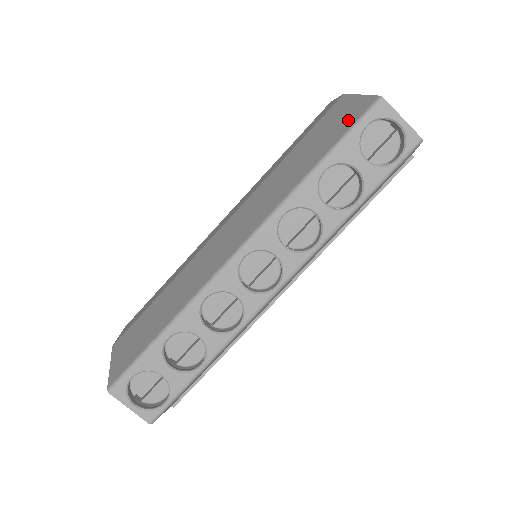
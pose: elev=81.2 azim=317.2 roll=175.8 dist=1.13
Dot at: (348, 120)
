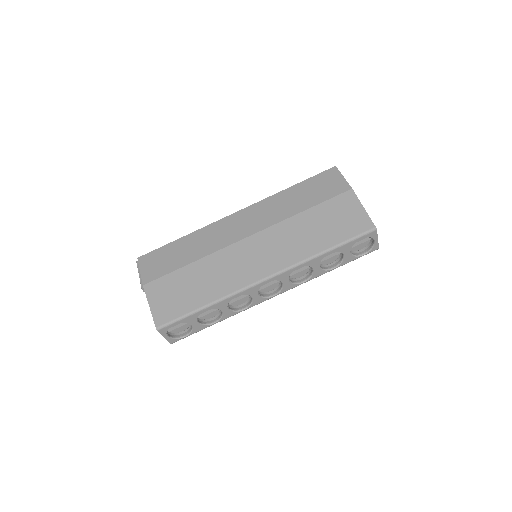
Dot at: (353, 227)
